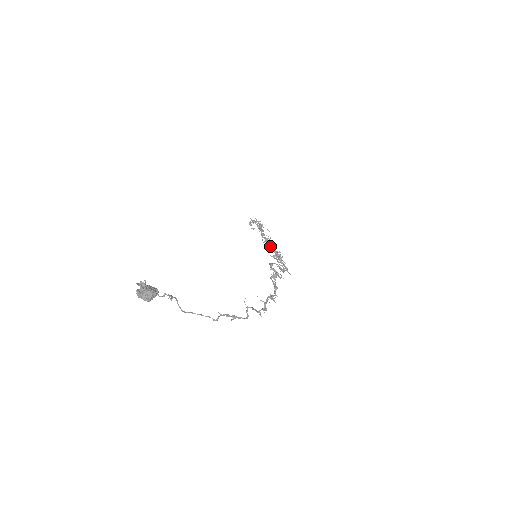
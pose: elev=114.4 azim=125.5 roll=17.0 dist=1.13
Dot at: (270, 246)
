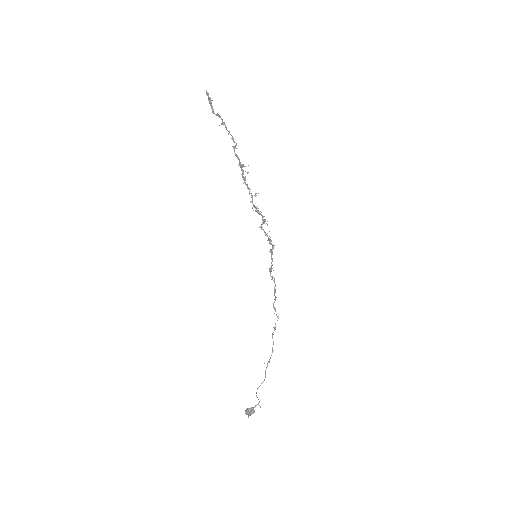
Dot at: (256, 208)
